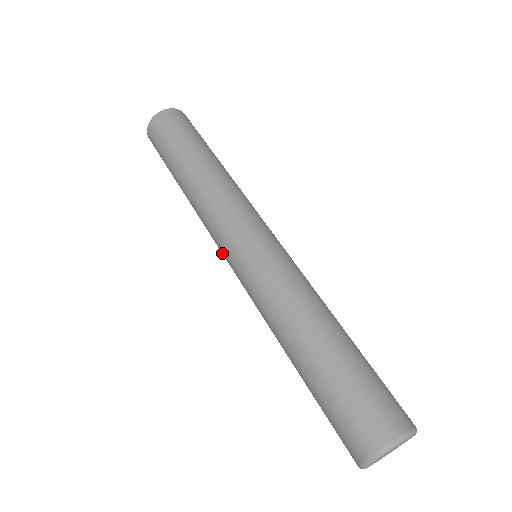
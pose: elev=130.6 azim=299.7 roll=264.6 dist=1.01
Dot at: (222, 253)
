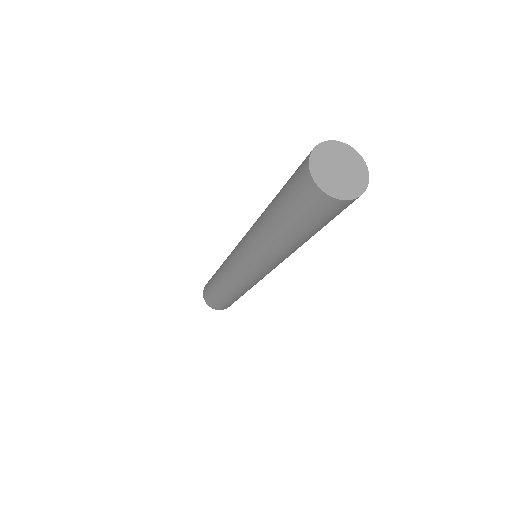
Dot at: occluded
